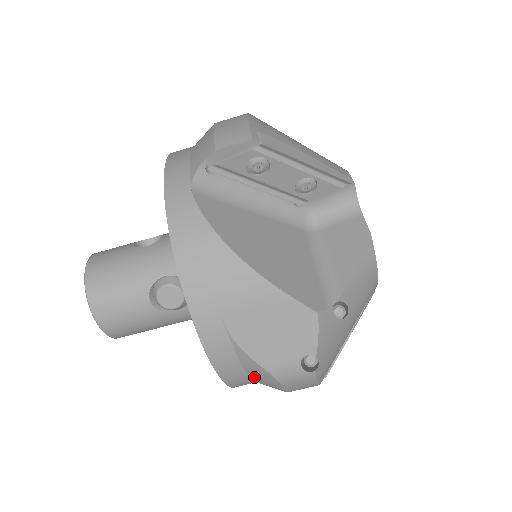
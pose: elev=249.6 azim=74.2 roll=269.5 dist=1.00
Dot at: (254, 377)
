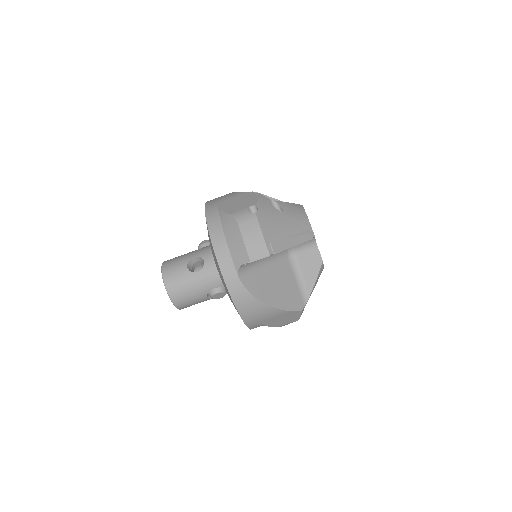
Dot at: occluded
